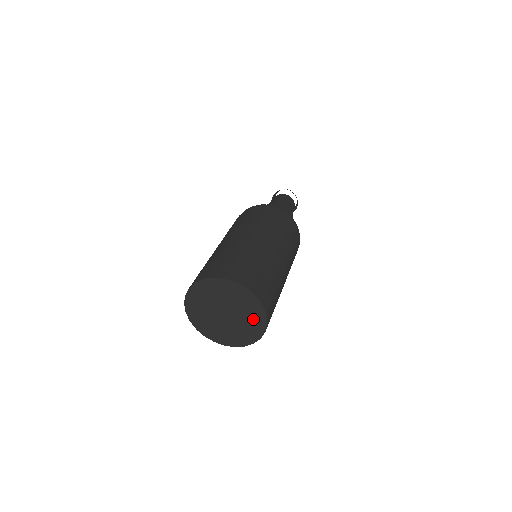
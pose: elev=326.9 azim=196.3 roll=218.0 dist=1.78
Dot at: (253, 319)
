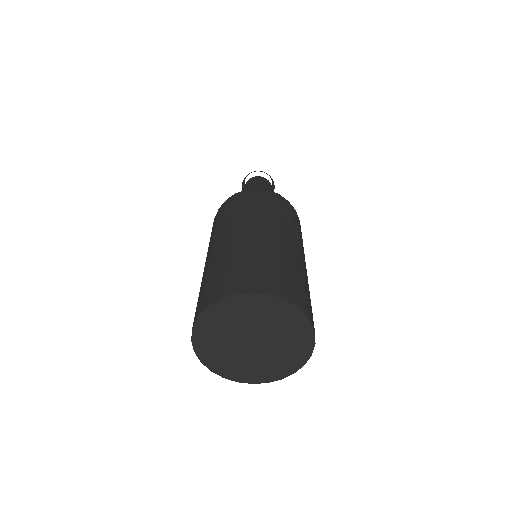
Dot at: (293, 348)
